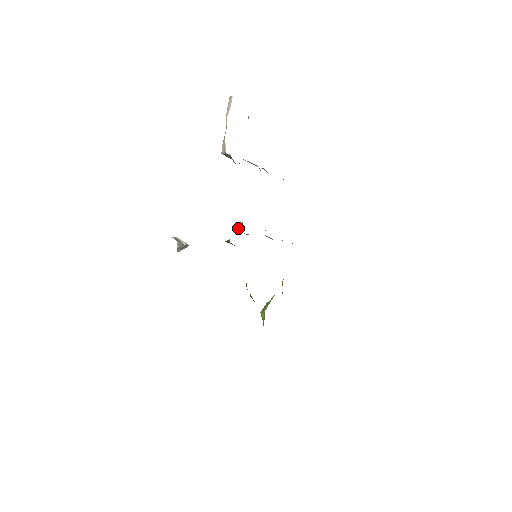
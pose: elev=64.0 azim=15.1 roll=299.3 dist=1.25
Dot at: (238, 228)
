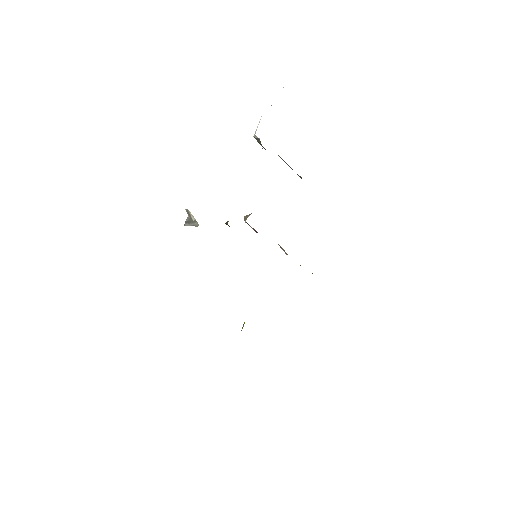
Dot at: (245, 217)
